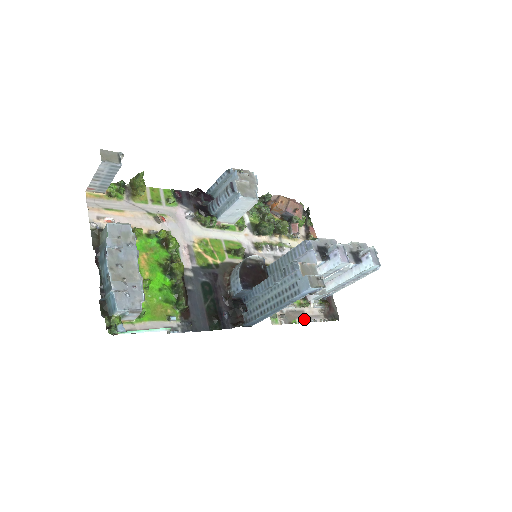
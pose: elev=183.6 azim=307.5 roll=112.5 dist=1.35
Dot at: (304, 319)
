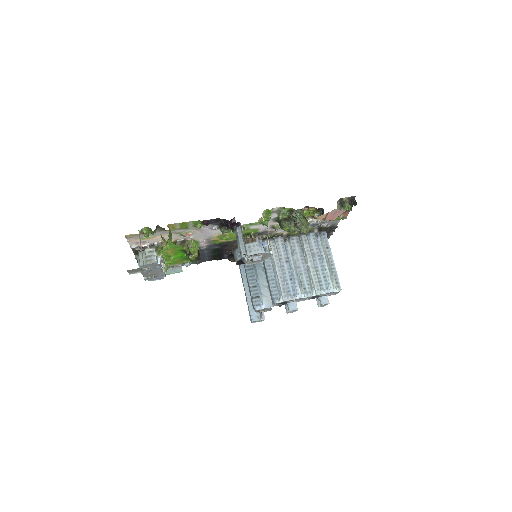
Dot at: occluded
